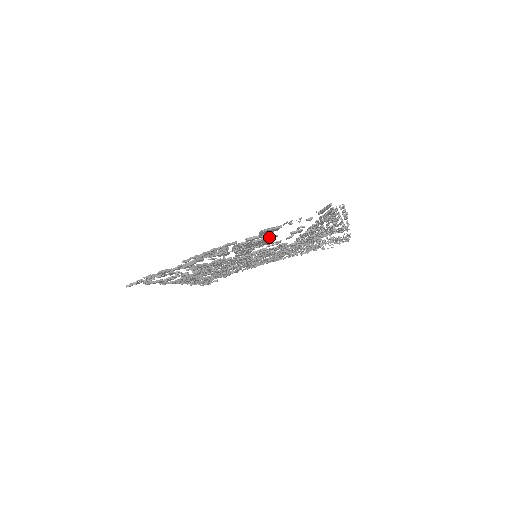
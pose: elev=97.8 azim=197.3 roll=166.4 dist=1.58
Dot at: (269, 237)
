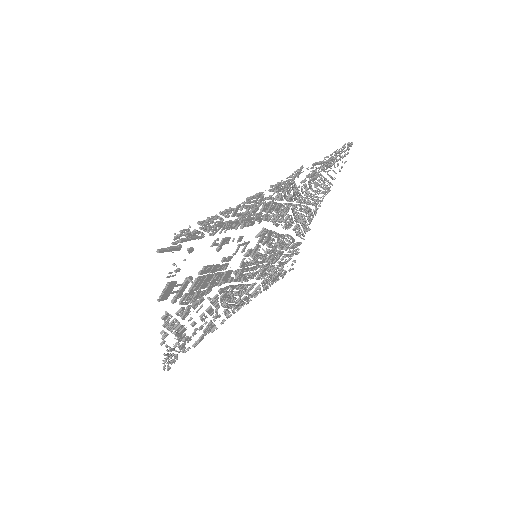
Dot at: (199, 274)
